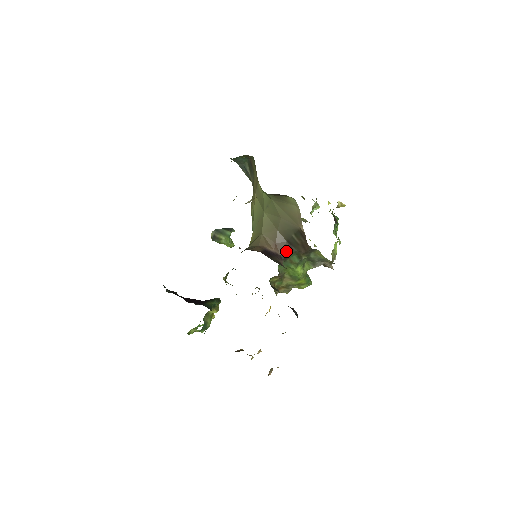
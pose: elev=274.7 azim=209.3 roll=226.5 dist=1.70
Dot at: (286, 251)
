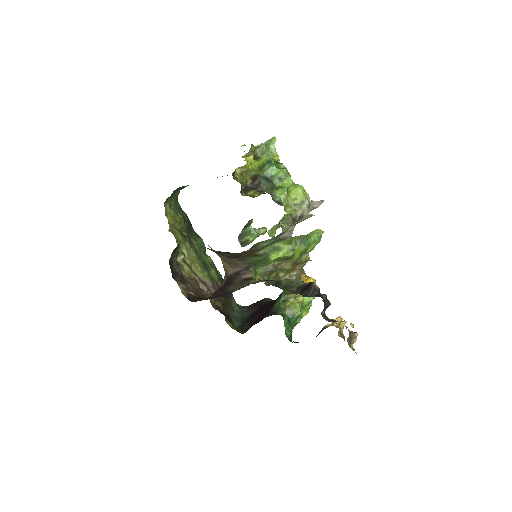
Dot at: (242, 263)
